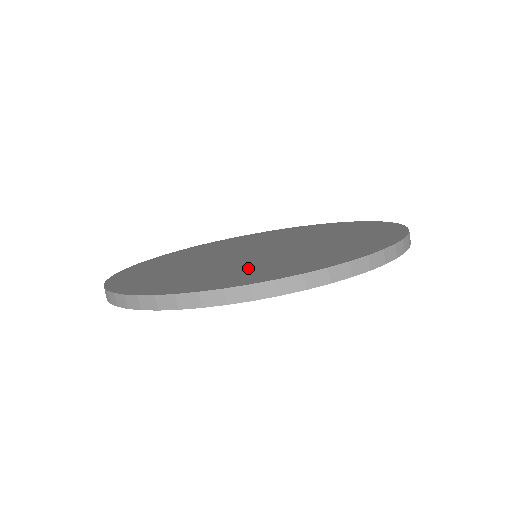
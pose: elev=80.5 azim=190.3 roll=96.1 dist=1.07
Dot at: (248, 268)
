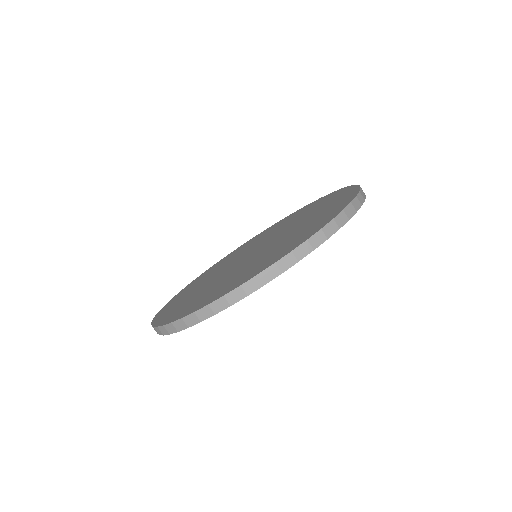
Dot at: (288, 241)
